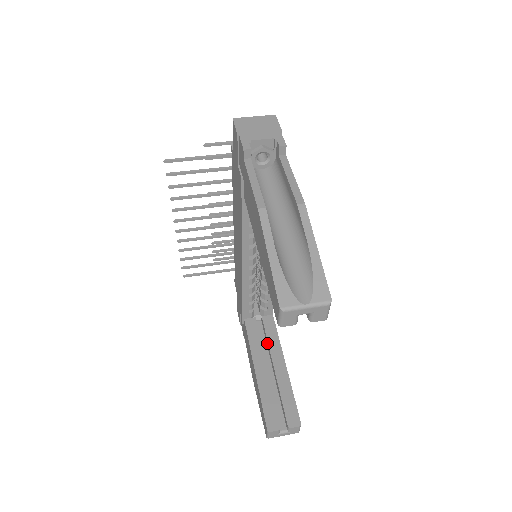
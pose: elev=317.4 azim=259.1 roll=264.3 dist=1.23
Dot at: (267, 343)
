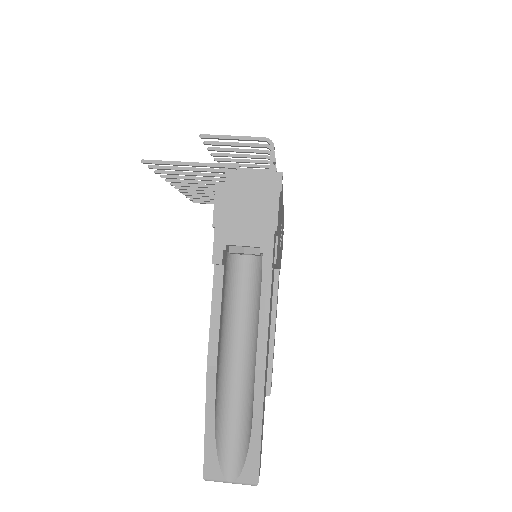
Dot at: occluded
